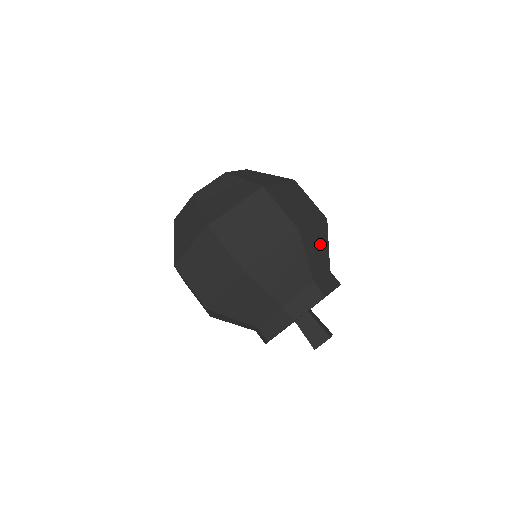
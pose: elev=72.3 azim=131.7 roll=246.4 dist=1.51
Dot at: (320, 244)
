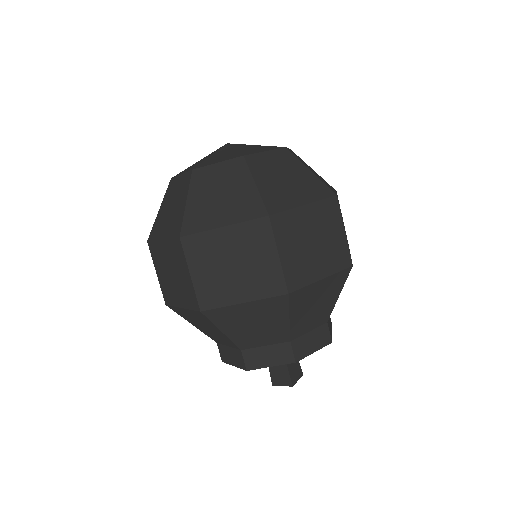
Dot at: (323, 298)
